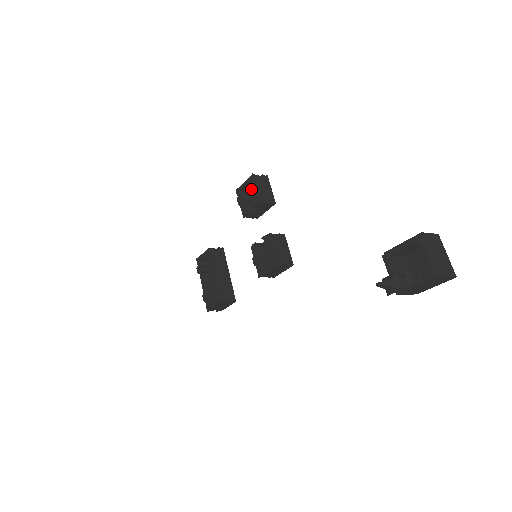
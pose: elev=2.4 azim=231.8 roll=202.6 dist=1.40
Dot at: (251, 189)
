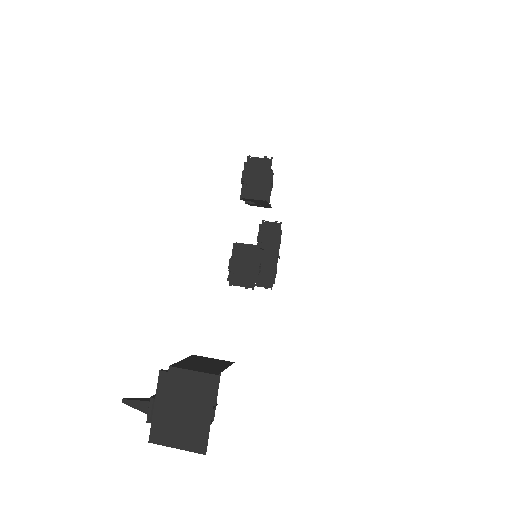
Dot at: occluded
